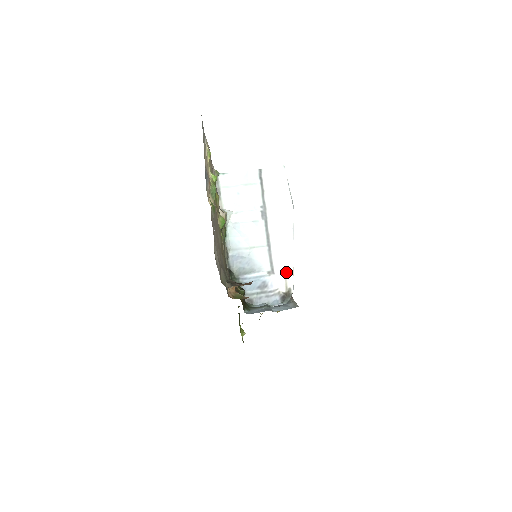
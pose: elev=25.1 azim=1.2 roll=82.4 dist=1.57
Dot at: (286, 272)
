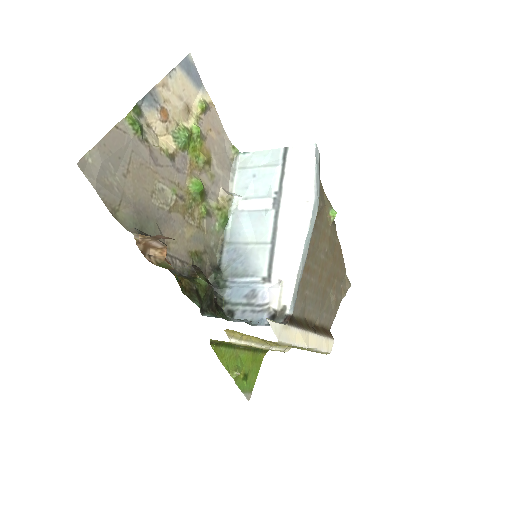
Dot at: (286, 282)
